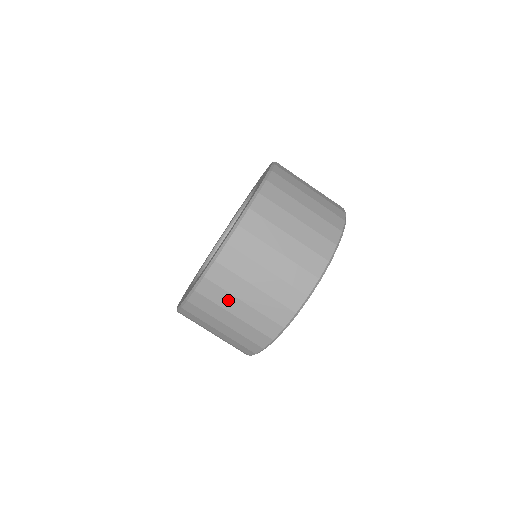
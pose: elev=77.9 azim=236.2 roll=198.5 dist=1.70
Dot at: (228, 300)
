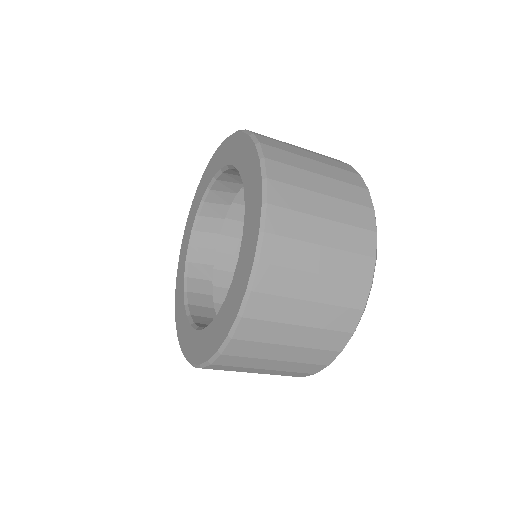
Dot at: occluded
